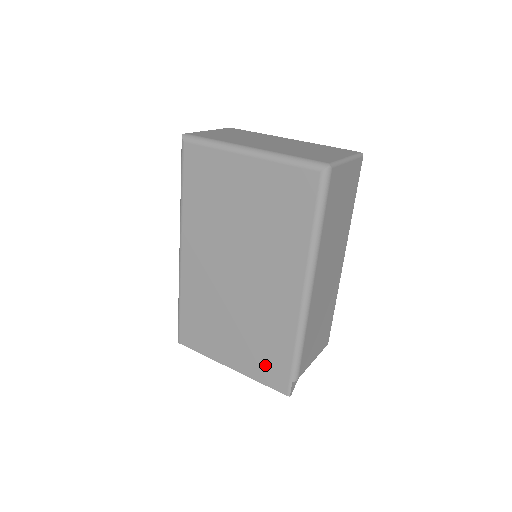
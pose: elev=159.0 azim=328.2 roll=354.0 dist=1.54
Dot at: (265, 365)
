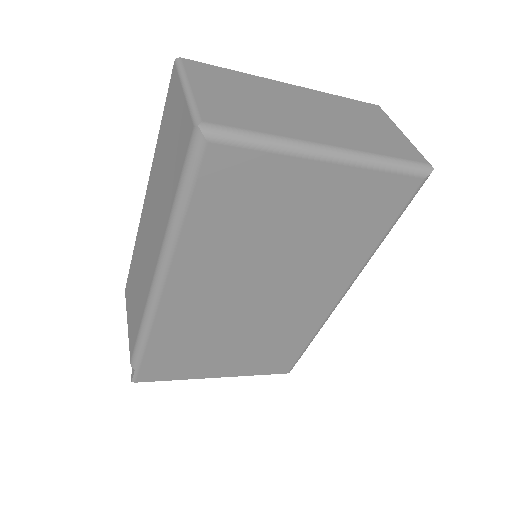
Dot at: (269, 361)
